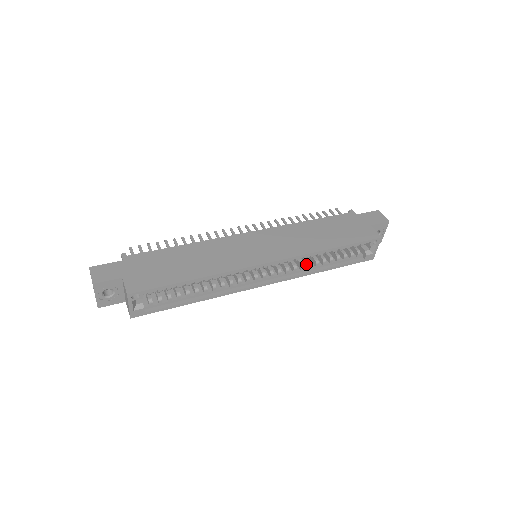
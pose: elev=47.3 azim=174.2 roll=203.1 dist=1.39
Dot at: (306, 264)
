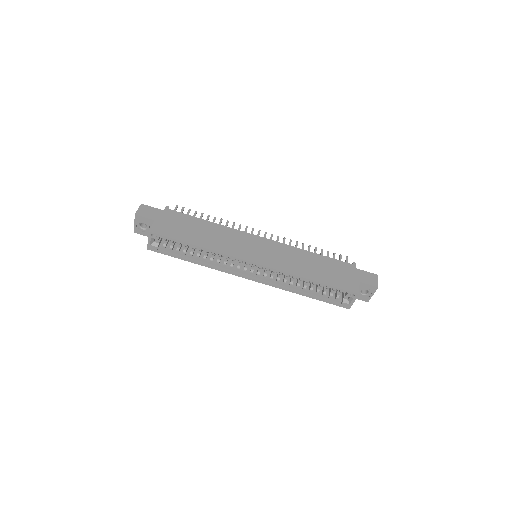
Dot at: (290, 282)
